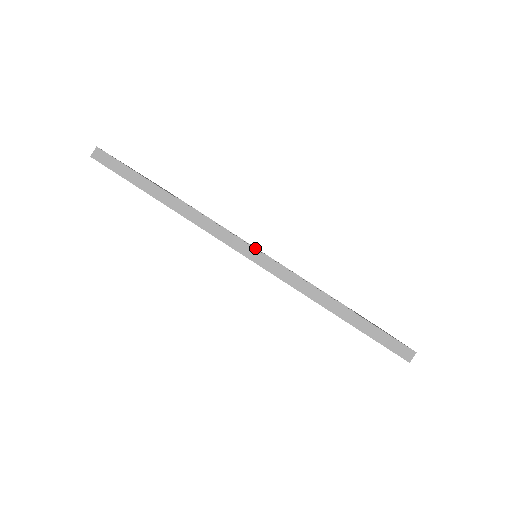
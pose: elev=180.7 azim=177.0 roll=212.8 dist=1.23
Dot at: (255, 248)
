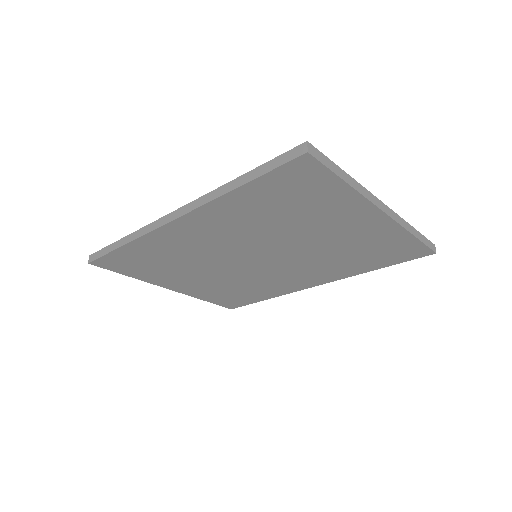
Dot at: occluded
